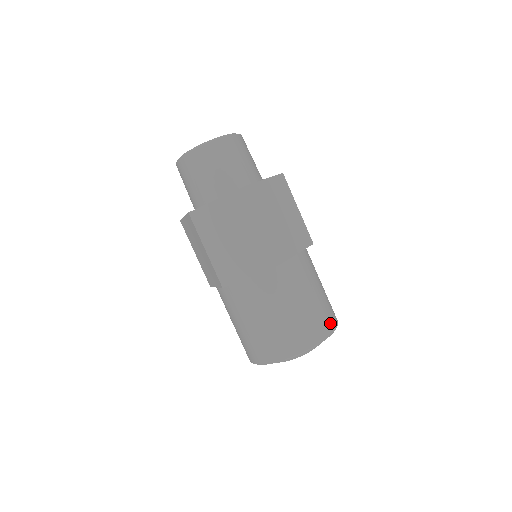
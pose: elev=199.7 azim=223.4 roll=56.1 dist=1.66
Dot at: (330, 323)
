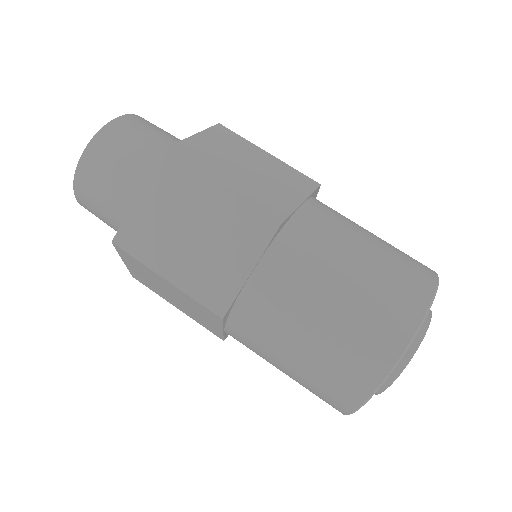
Dot at: (422, 274)
